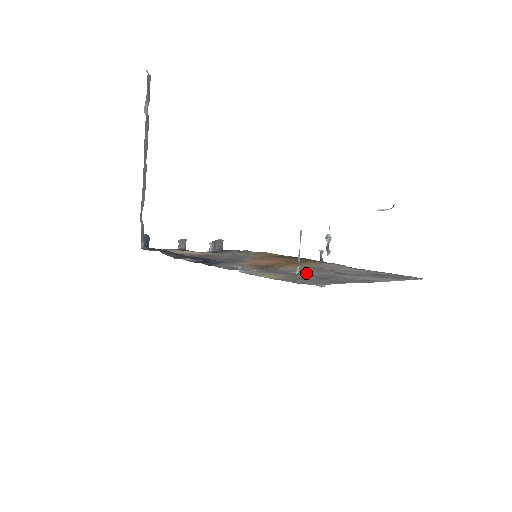
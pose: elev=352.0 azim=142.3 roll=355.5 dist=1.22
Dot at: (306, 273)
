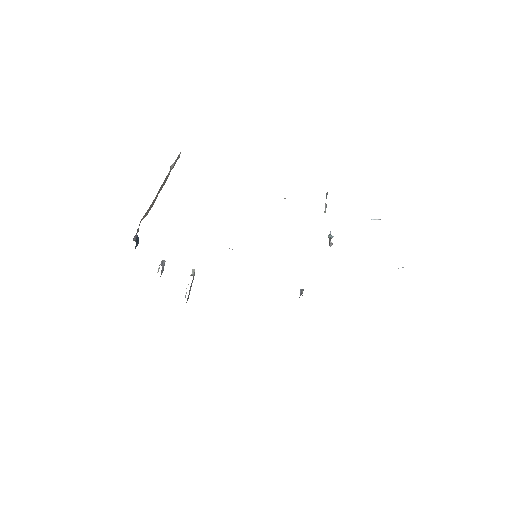
Dot at: occluded
